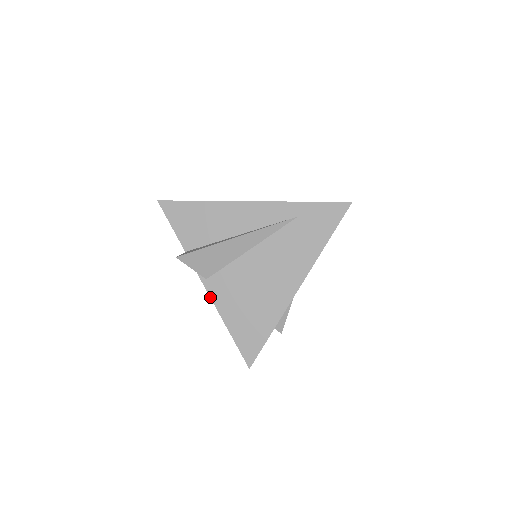
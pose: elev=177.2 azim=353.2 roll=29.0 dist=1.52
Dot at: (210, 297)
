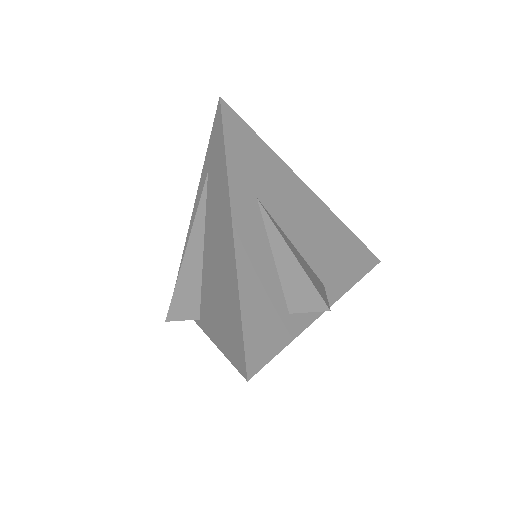
Dot at: occluded
